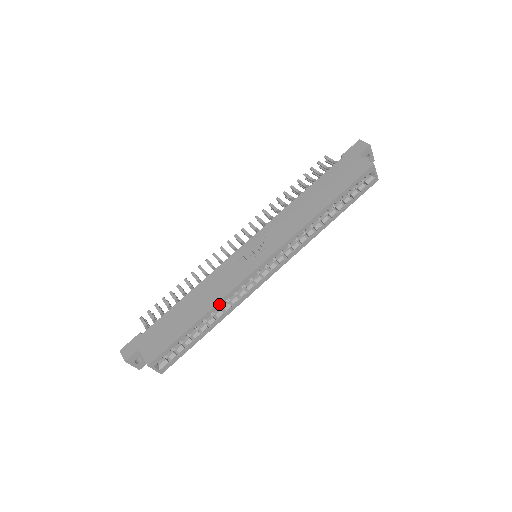
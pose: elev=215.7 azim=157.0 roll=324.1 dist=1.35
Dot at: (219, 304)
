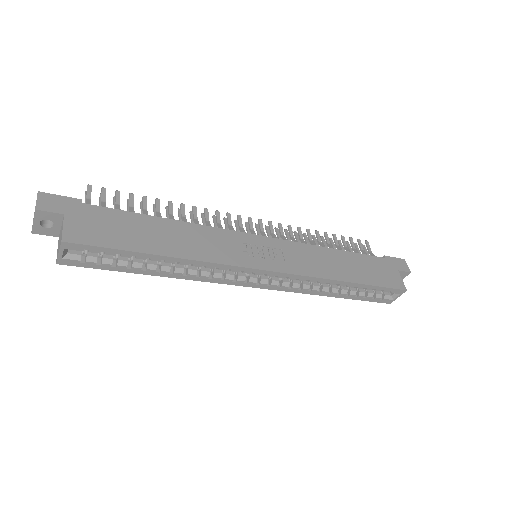
Dot at: (194, 262)
